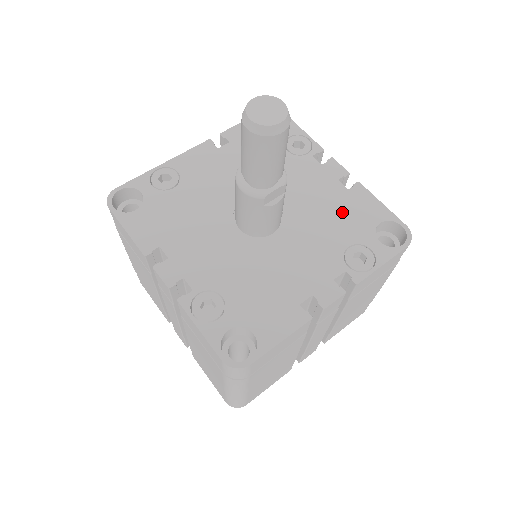
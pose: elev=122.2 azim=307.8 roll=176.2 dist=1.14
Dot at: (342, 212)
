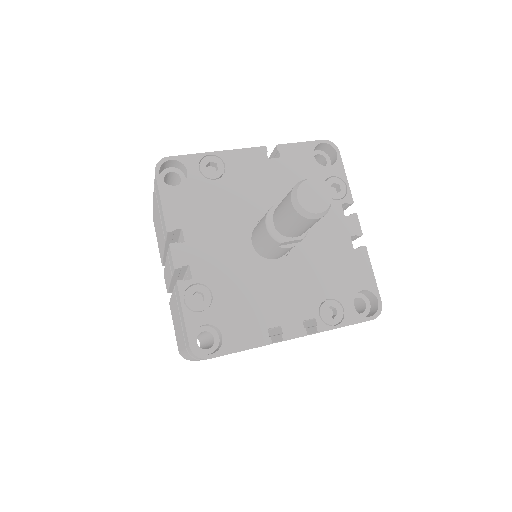
Dot at: (339, 267)
